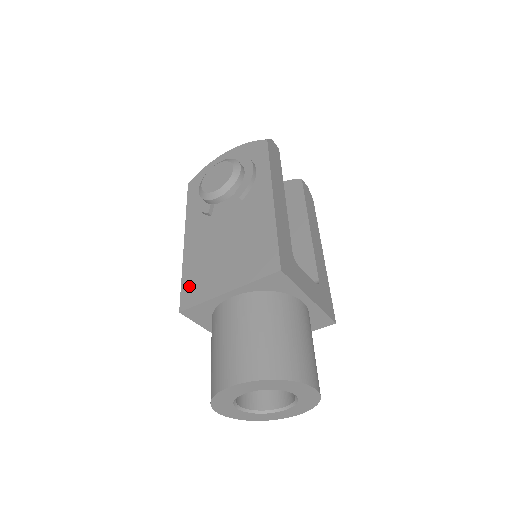
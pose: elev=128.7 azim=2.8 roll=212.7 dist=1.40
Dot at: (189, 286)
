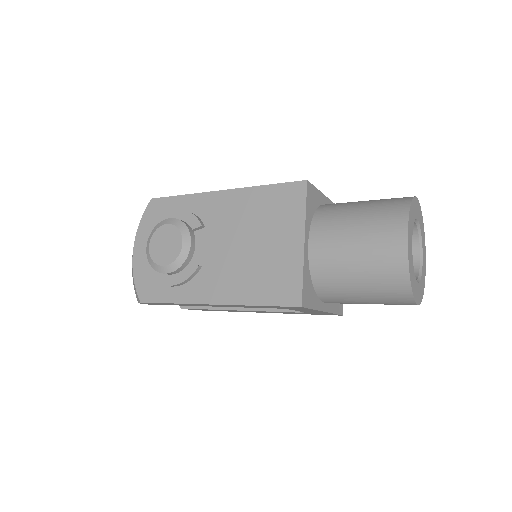
Dot at: (275, 294)
